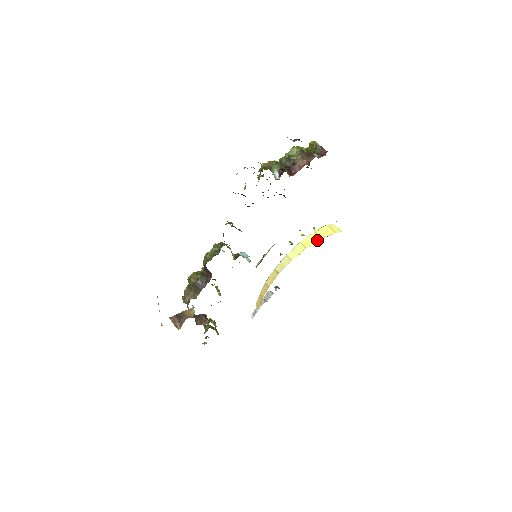
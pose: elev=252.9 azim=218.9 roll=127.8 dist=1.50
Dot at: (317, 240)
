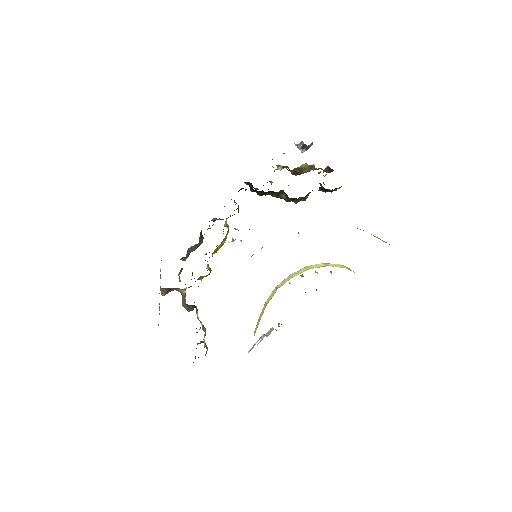
Dot at: (323, 266)
